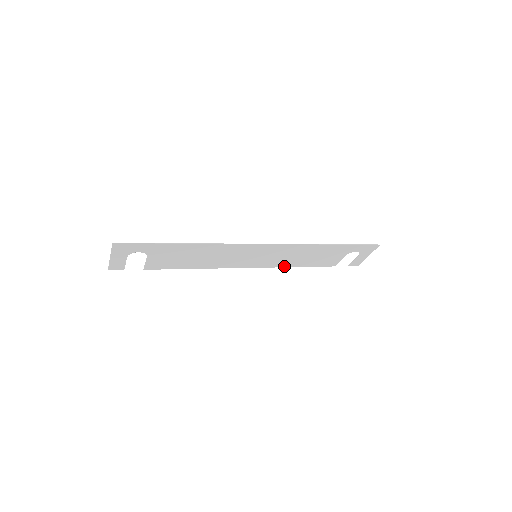
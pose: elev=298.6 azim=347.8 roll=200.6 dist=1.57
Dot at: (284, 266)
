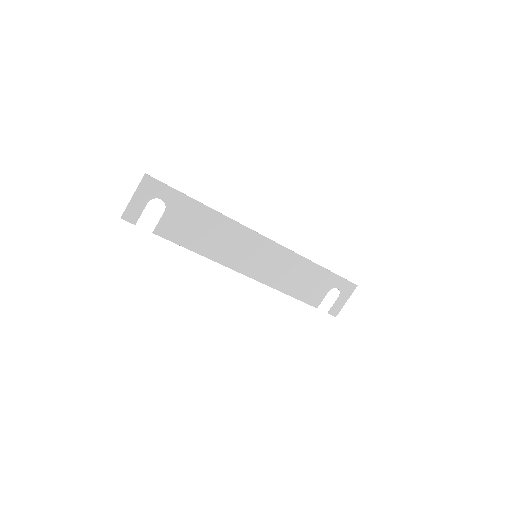
Dot at: (275, 287)
